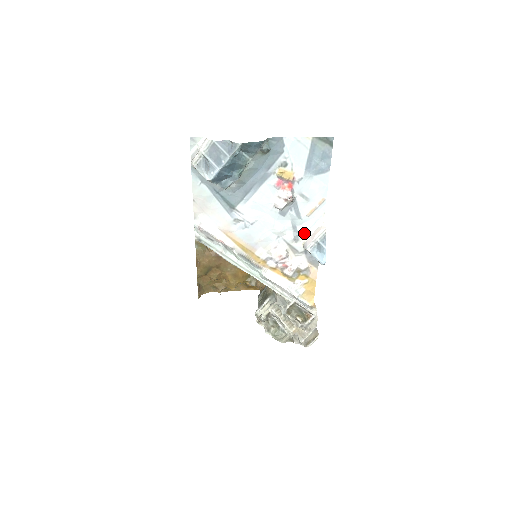
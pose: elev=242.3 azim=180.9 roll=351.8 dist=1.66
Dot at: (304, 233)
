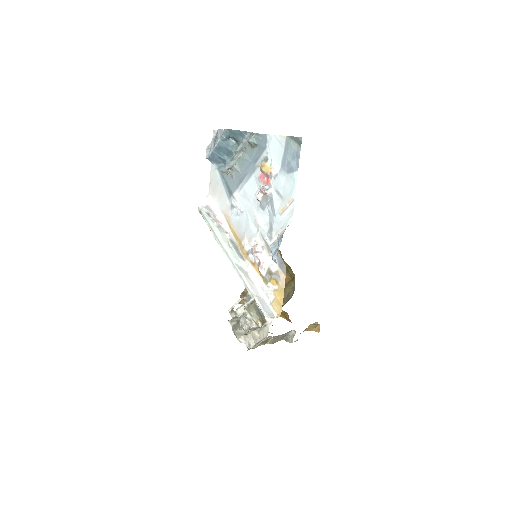
Dot at: (277, 232)
